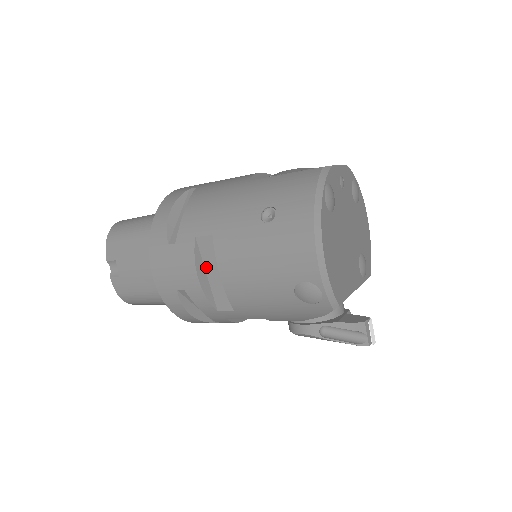
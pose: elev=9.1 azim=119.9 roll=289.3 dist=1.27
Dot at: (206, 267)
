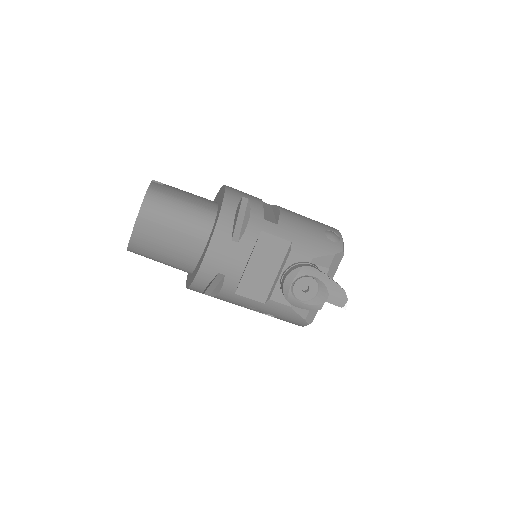
Dot at: occluded
